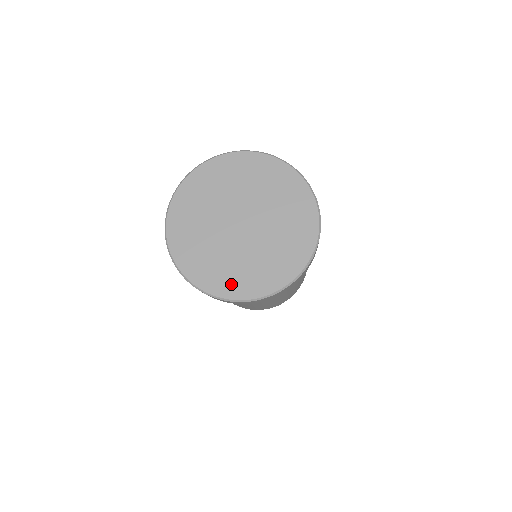
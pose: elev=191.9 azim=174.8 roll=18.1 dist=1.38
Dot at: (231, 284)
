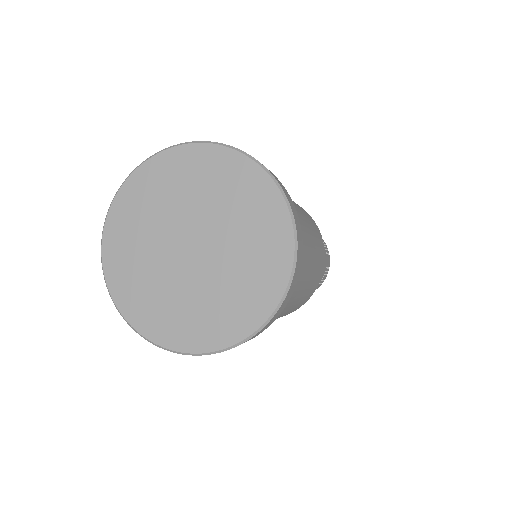
Dot at: (191, 333)
